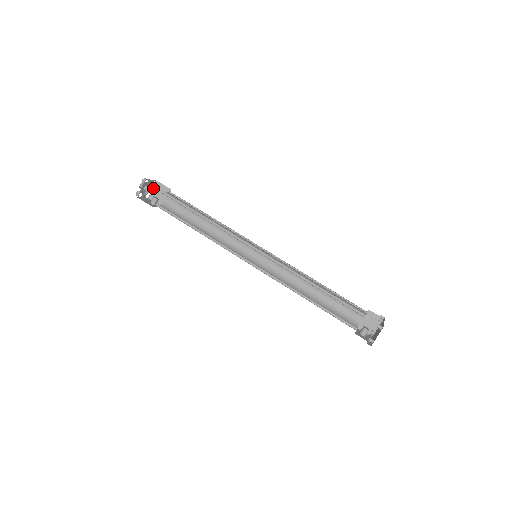
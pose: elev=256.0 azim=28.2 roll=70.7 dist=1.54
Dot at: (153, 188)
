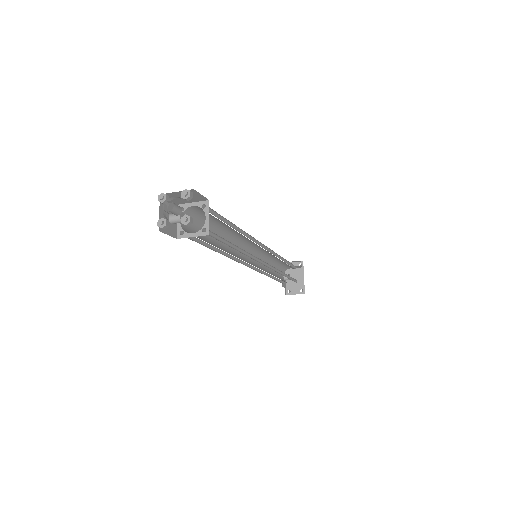
Dot at: (179, 191)
